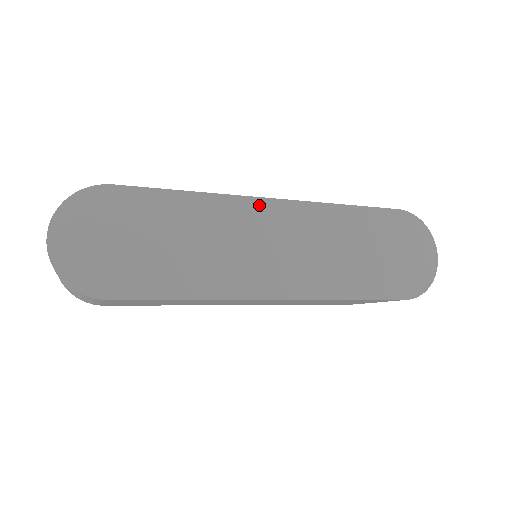
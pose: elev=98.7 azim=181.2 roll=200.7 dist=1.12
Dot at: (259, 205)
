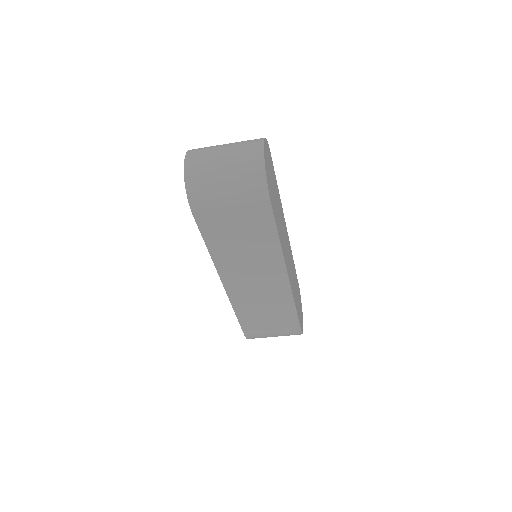
Dot at: occluded
